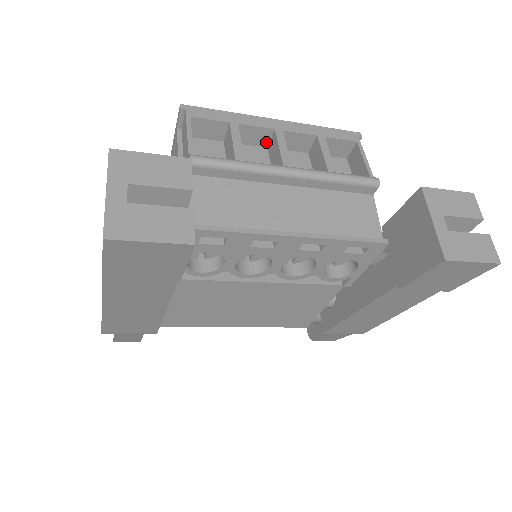
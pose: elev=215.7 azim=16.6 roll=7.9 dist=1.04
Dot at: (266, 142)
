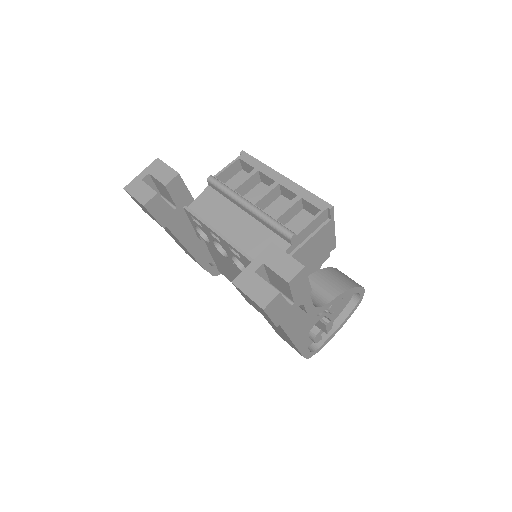
Dot at: occluded
